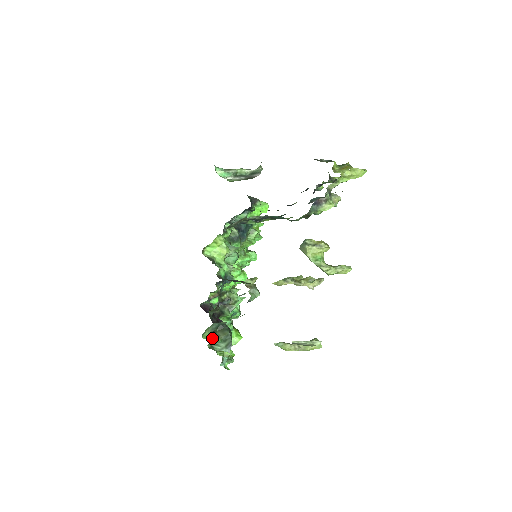
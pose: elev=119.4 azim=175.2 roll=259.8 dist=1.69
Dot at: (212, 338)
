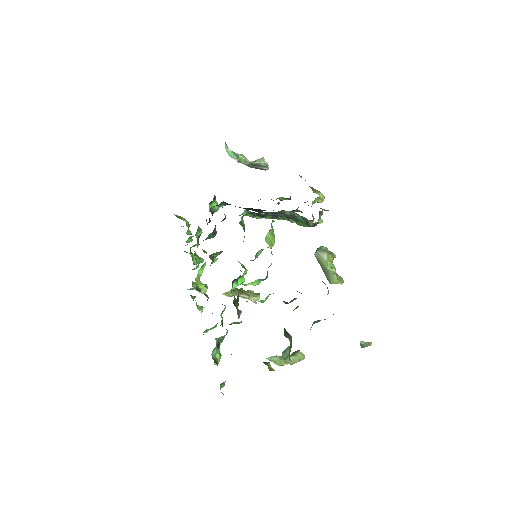
Dot at: occluded
